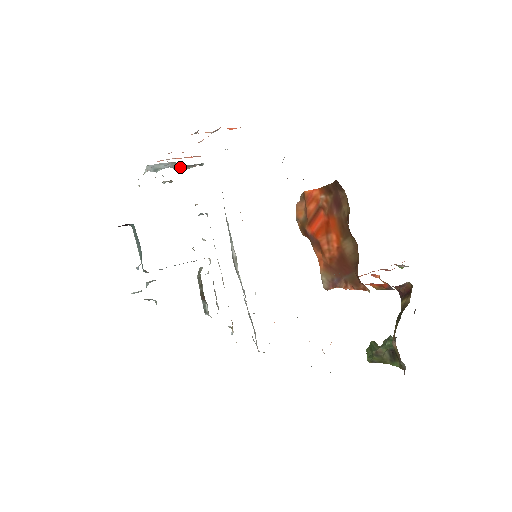
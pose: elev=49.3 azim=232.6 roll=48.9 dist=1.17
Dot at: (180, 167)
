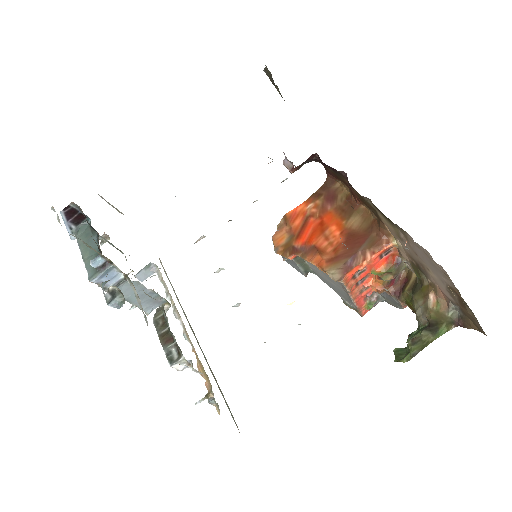
Dot at: occluded
